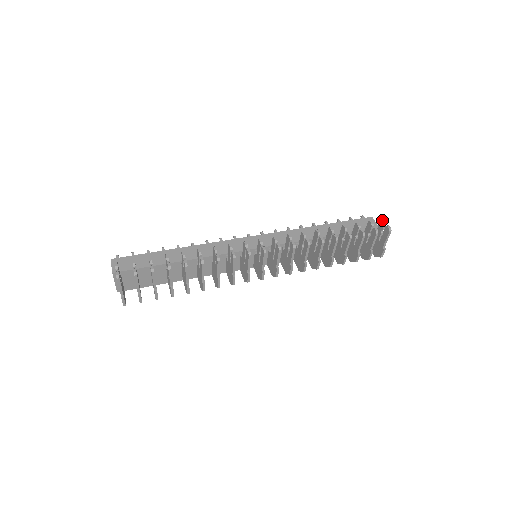
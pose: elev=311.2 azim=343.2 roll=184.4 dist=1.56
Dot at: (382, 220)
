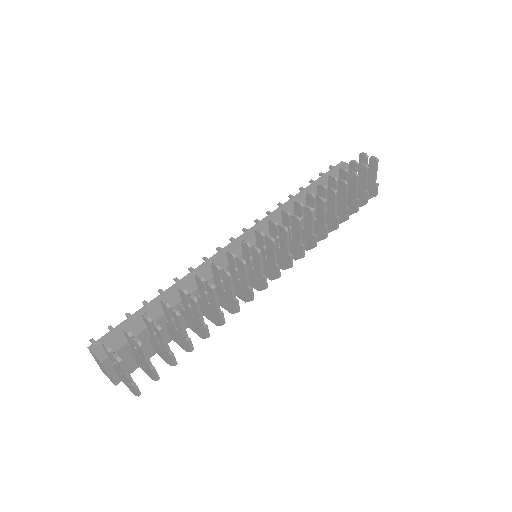
Dot at: (361, 154)
